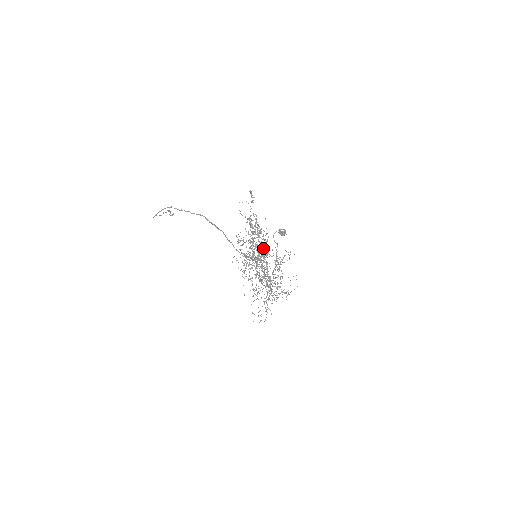
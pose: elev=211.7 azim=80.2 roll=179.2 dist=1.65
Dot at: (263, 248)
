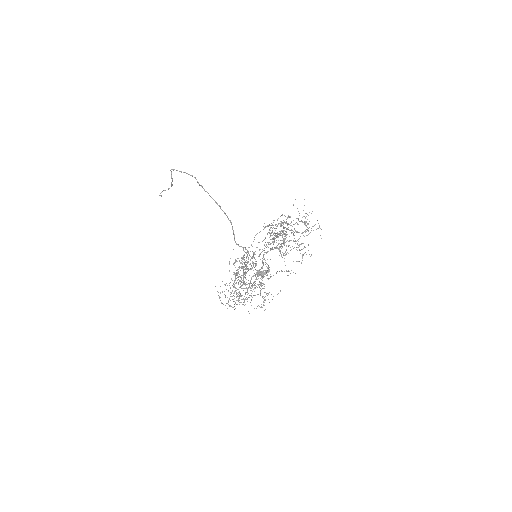
Dot at: occluded
